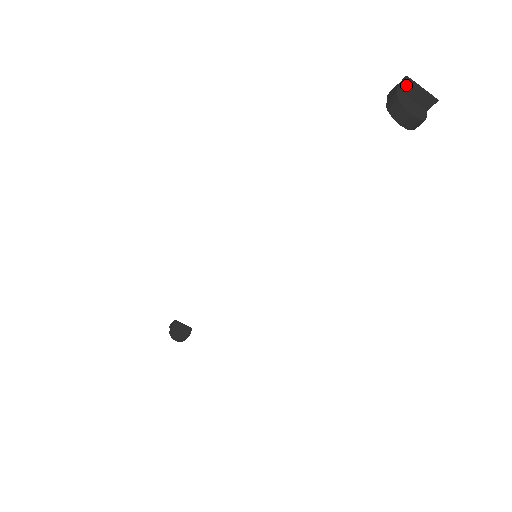
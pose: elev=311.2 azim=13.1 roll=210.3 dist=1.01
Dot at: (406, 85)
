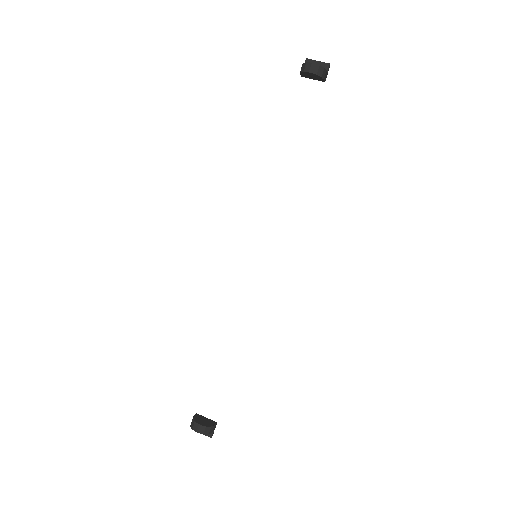
Dot at: occluded
